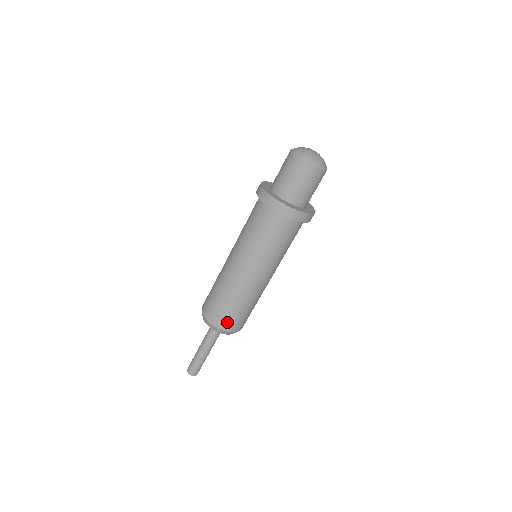
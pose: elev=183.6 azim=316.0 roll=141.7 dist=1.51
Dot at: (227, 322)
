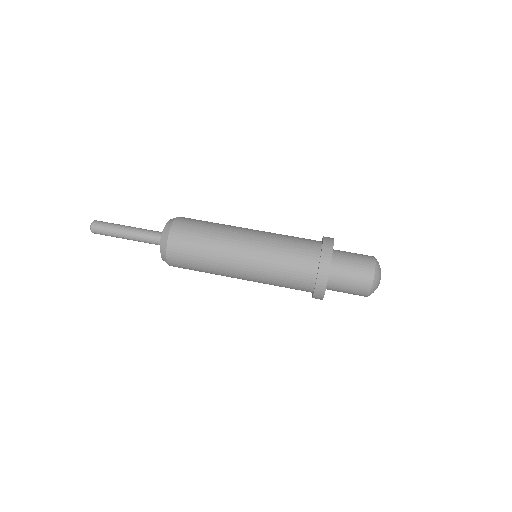
Dot at: occluded
